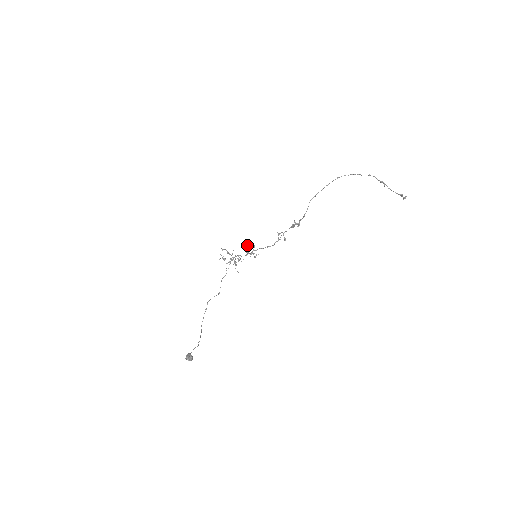
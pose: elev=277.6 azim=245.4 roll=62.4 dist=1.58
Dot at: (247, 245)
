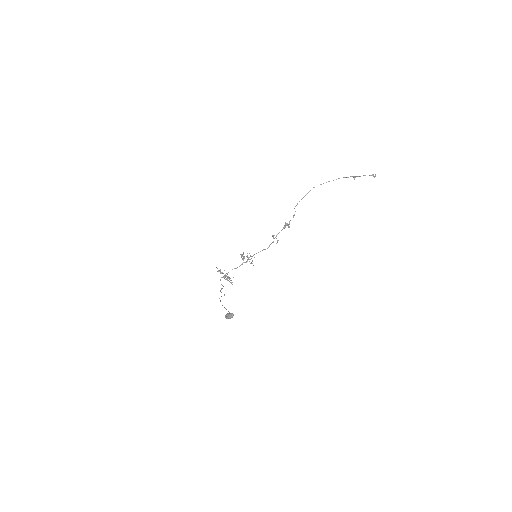
Dot at: occluded
